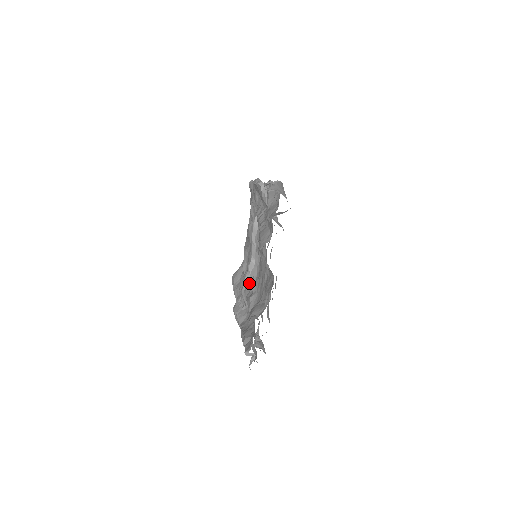
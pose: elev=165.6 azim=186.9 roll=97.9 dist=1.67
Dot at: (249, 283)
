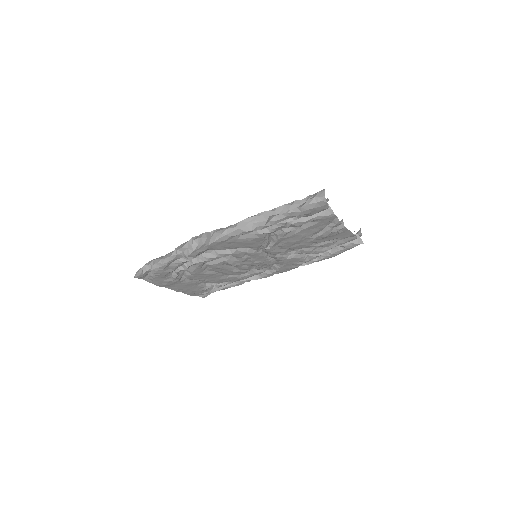
Dot at: occluded
